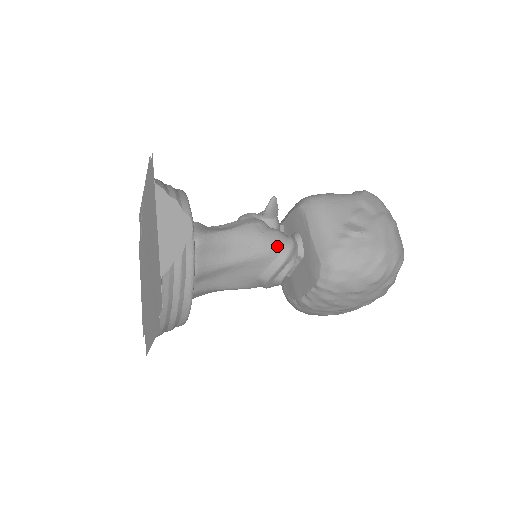
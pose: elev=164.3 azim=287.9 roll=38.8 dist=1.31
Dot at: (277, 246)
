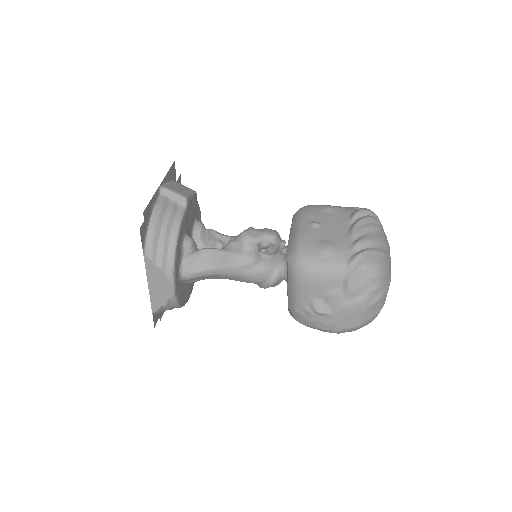
Dot at: (259, 282)
